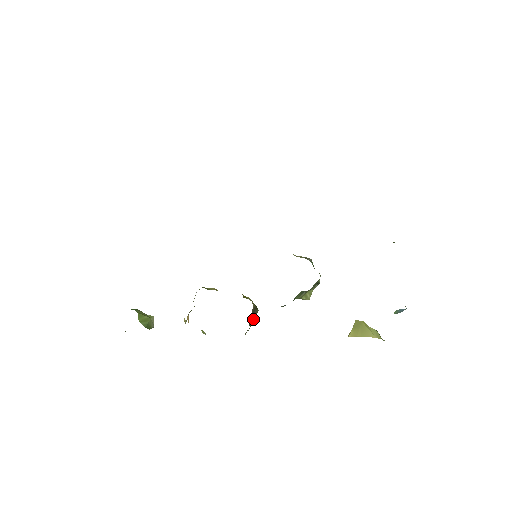
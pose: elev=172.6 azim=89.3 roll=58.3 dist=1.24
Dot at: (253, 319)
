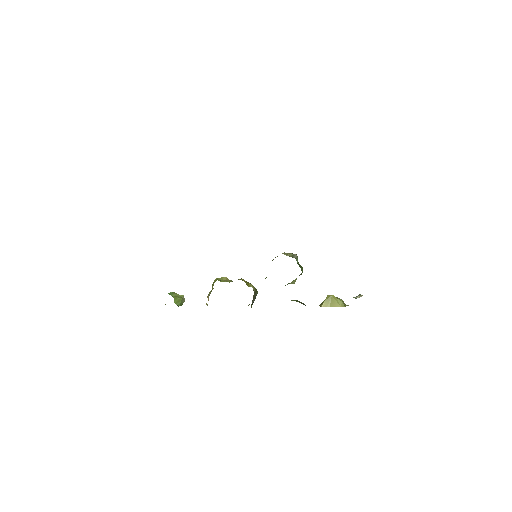
Dot at: occluded
